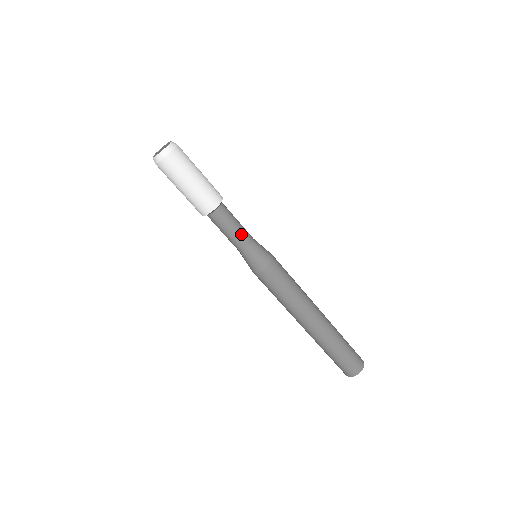
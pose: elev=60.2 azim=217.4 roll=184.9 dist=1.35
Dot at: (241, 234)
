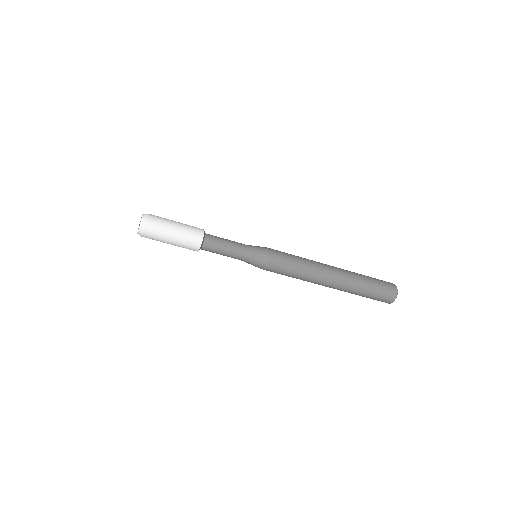
Dot at: (231, 254)
